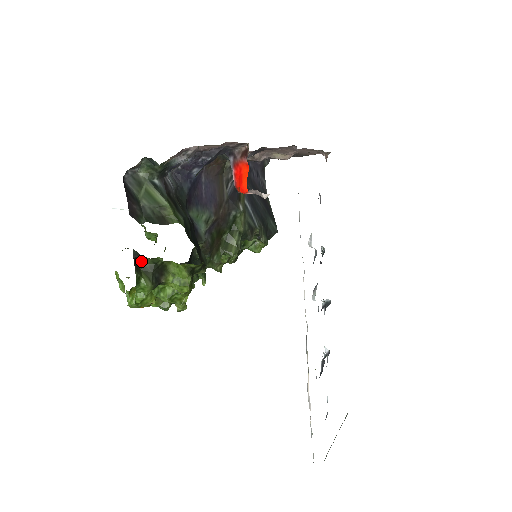
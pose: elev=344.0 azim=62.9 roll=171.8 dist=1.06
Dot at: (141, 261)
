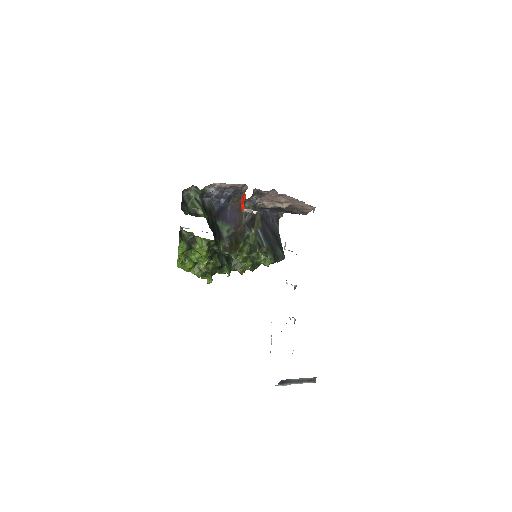
Dot at: (184, 234)
